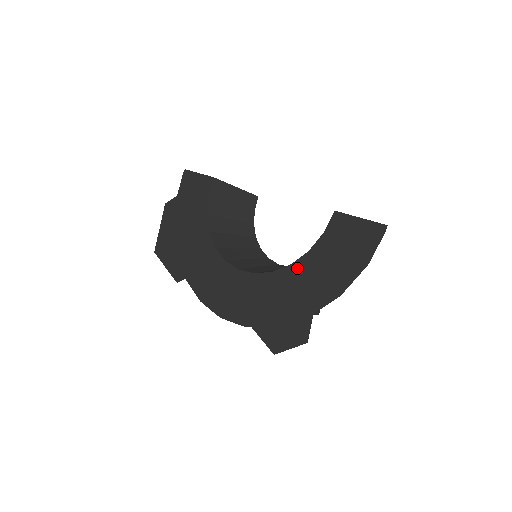
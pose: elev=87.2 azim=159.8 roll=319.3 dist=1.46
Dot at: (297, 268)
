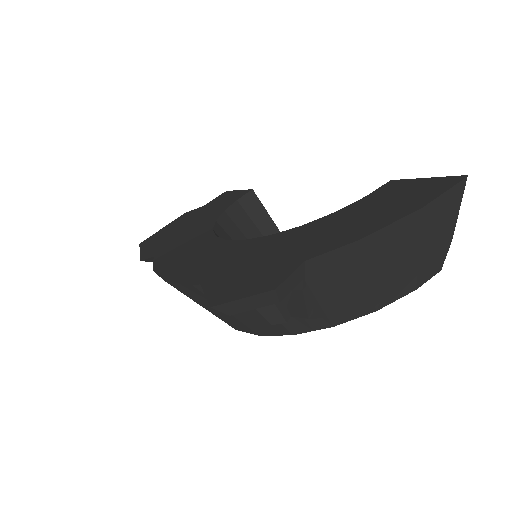
Dot at: (309, 226)
